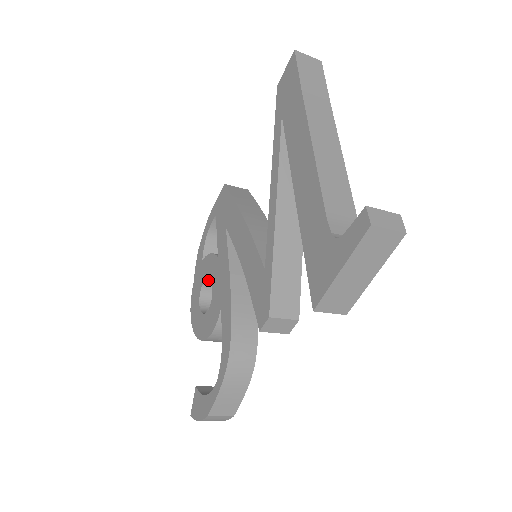
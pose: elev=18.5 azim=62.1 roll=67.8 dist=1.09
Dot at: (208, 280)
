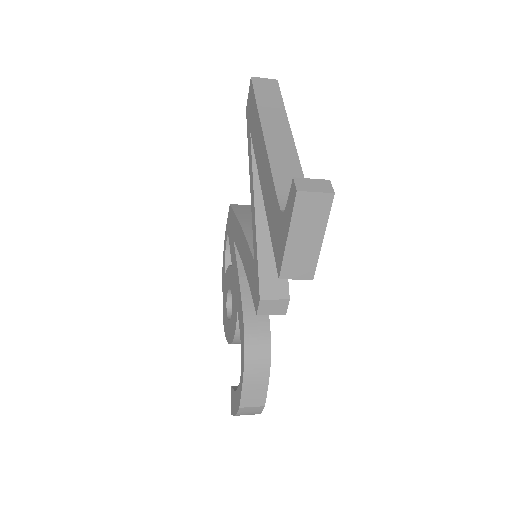
Dot at: (230, 290)
